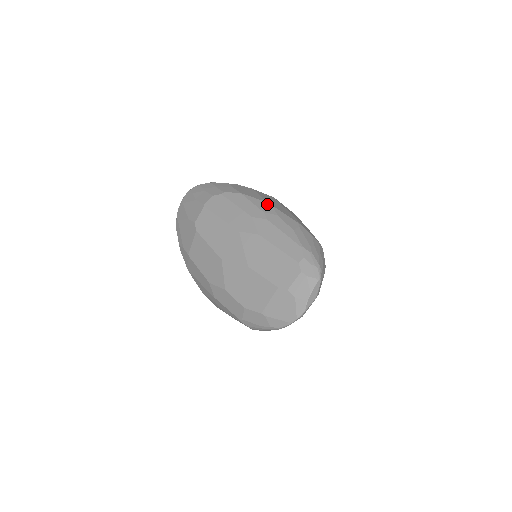
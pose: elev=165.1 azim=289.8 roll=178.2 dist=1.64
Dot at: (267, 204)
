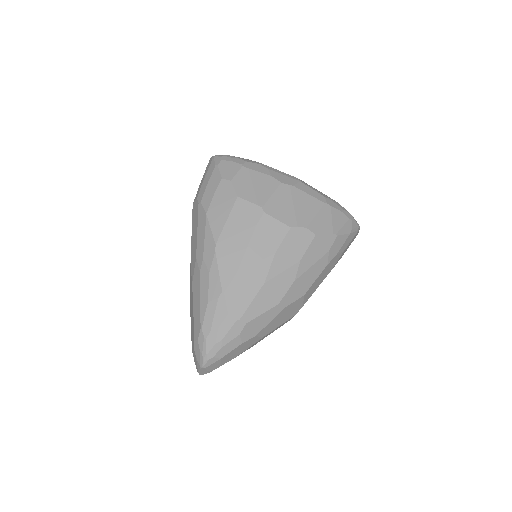
Dot at: (213, 248)
